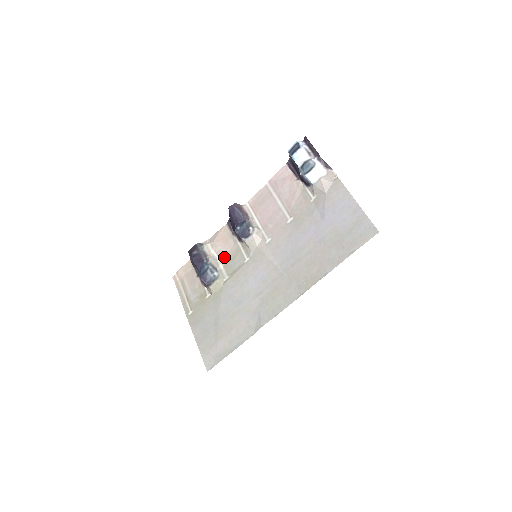
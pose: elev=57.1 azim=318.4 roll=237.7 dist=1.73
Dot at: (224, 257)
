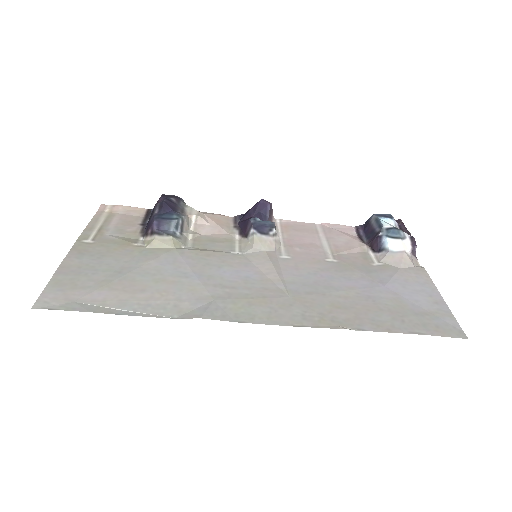
Dot at: (202, 234)
